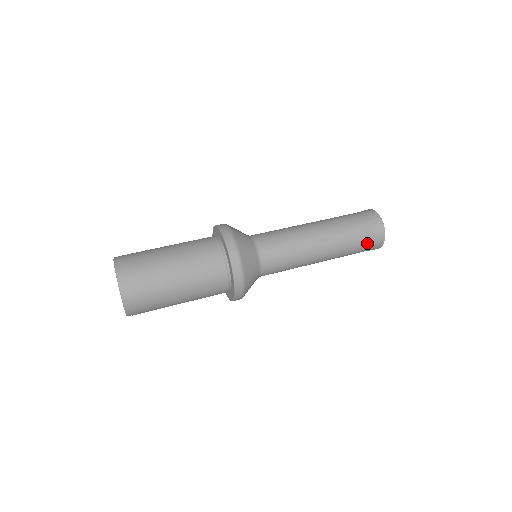
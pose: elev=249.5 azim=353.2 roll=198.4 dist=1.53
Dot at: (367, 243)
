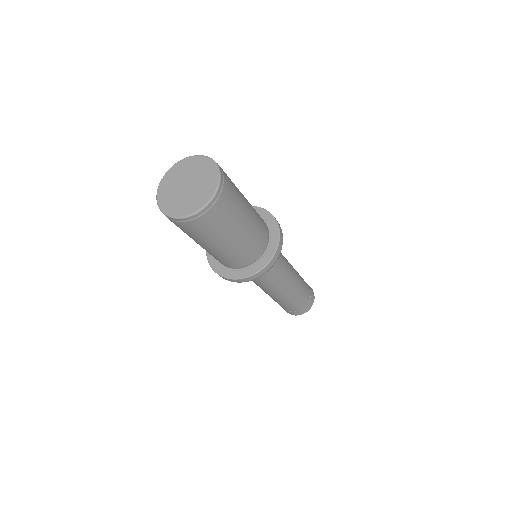
Dot at: (308, 298)
